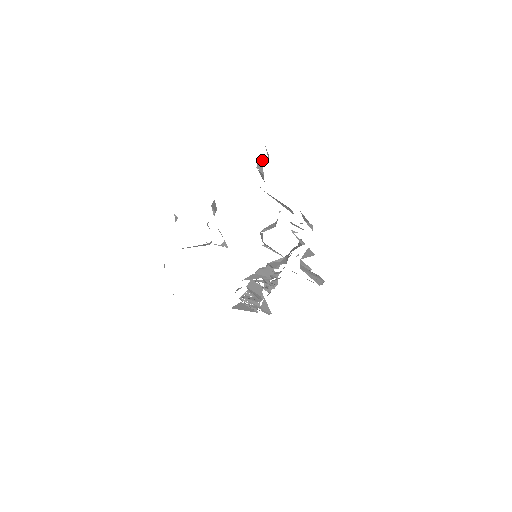
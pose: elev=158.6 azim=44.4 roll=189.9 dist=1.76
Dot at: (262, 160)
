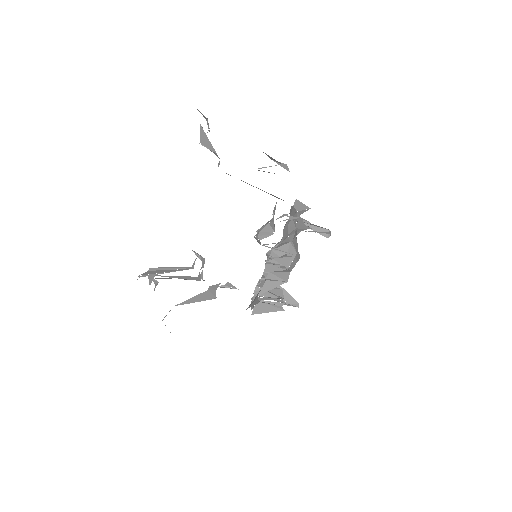
Dot at: (205, 134)
